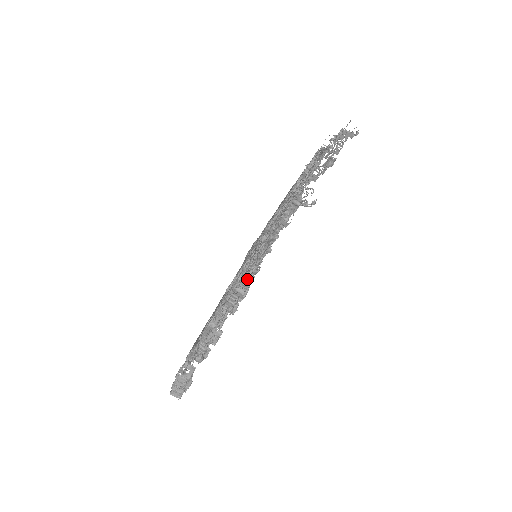
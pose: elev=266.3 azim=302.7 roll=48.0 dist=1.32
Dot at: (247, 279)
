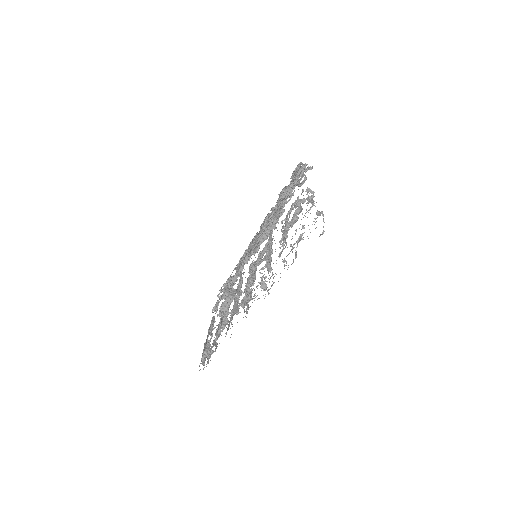
Dot at: occluded
